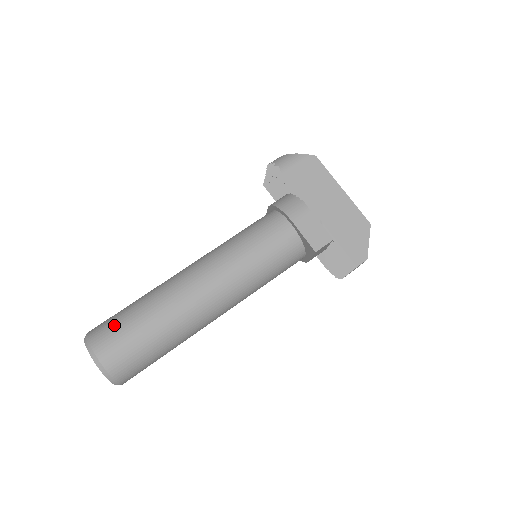
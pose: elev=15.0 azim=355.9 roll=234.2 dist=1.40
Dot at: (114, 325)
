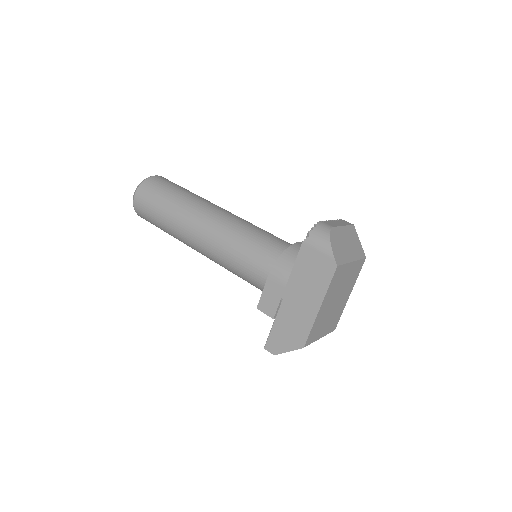
Dot at: (154, 192)
